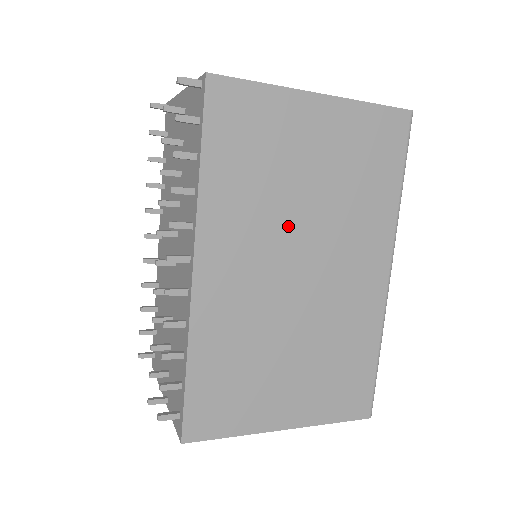
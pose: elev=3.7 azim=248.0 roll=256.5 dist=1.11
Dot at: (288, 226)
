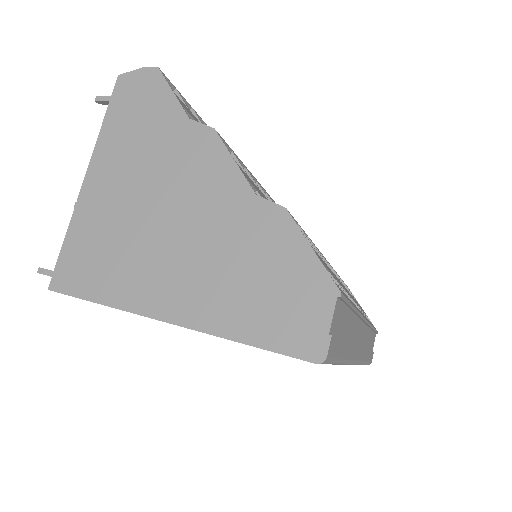
Dot at: occluded
